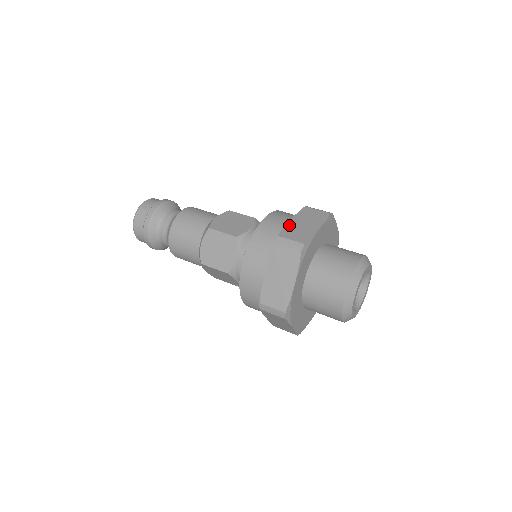
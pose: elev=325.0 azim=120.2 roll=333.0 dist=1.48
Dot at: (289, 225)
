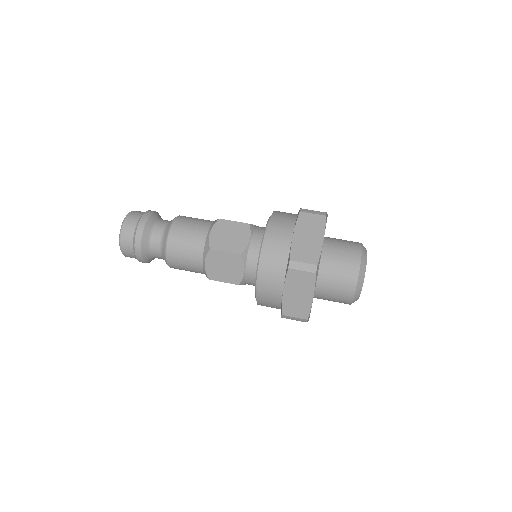
Dot at: occluded
